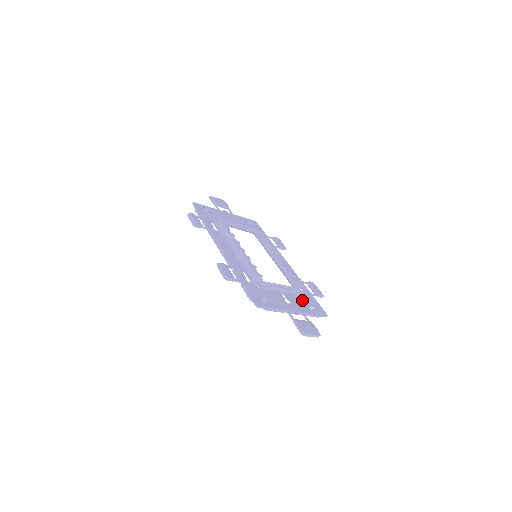
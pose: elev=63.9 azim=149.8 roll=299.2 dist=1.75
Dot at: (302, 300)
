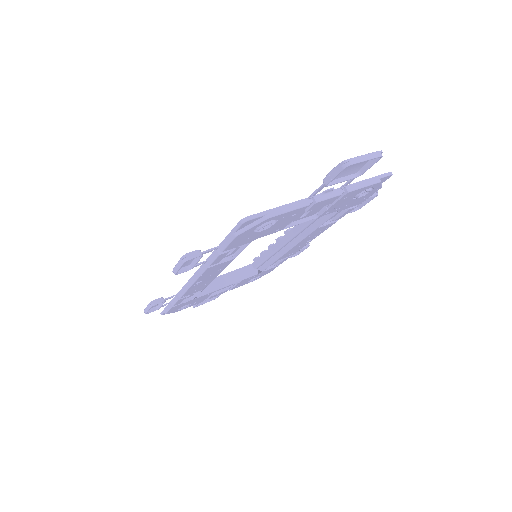
Dot at: occluded
